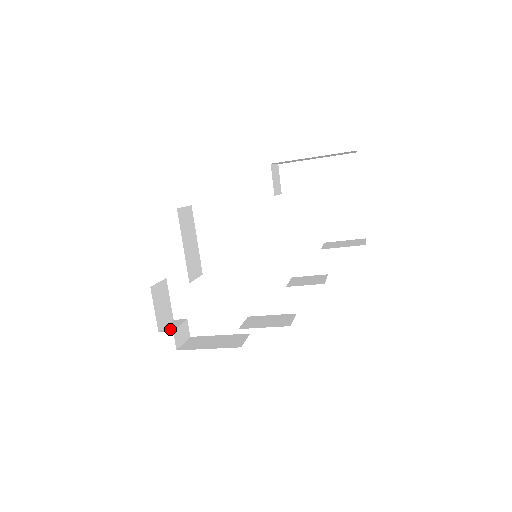
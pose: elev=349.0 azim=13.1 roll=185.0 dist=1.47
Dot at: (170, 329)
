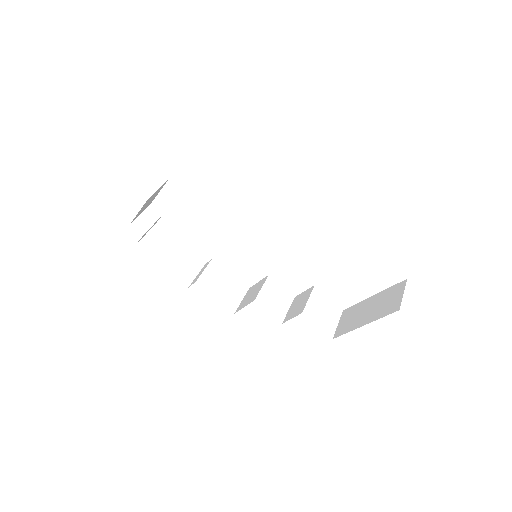
Dot at: (141, 229)
